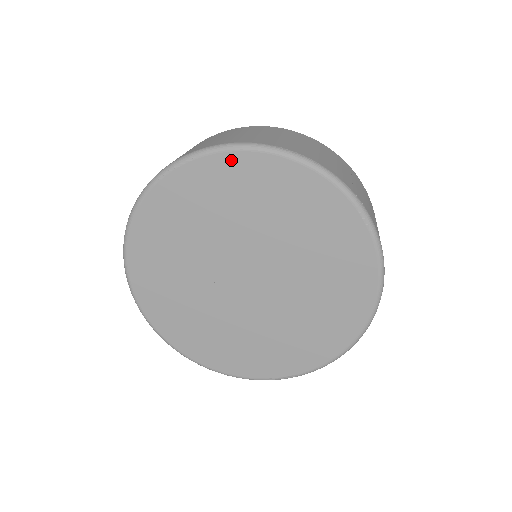
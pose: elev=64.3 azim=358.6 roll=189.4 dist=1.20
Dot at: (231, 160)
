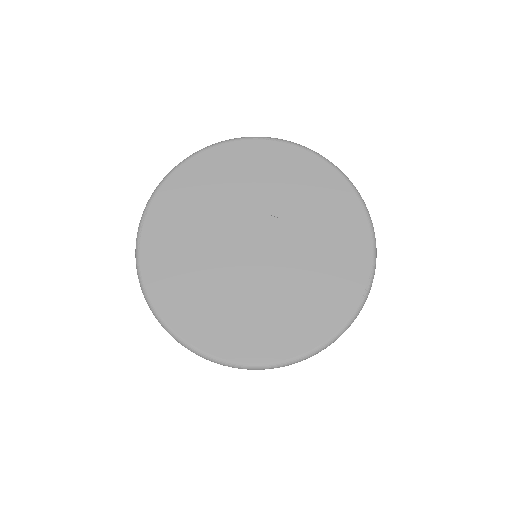
Dot at: (168, 189)
